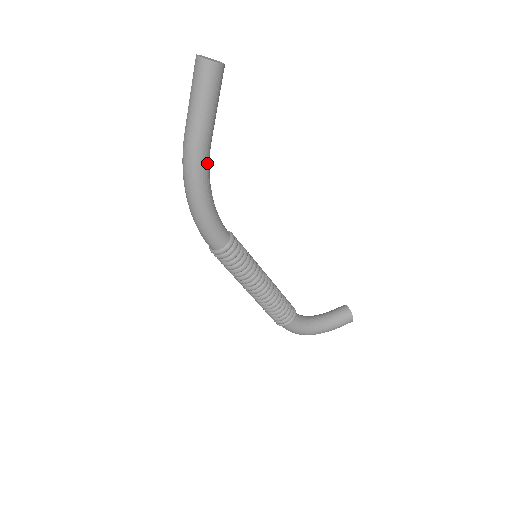
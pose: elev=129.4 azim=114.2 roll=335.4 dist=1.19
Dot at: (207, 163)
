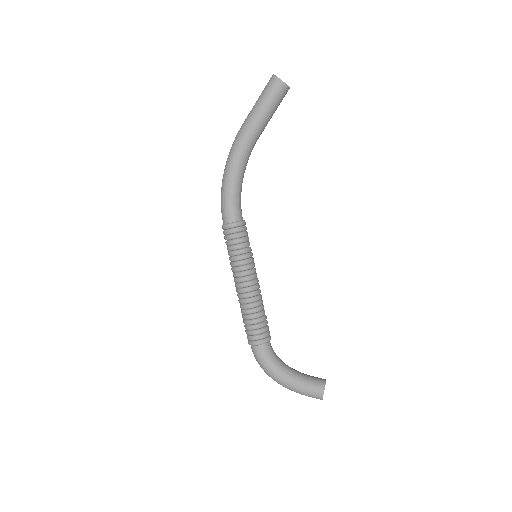
Dot at: (247, 148)
